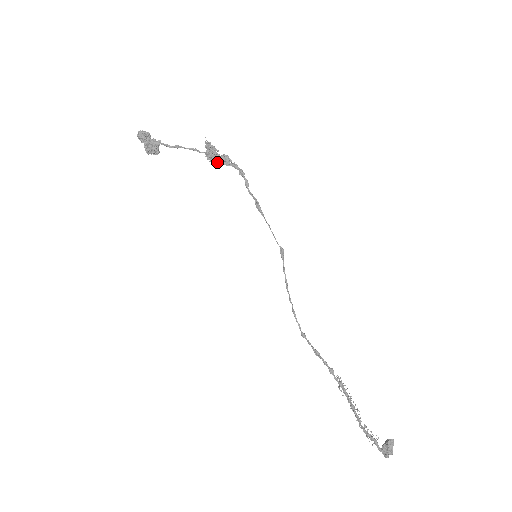
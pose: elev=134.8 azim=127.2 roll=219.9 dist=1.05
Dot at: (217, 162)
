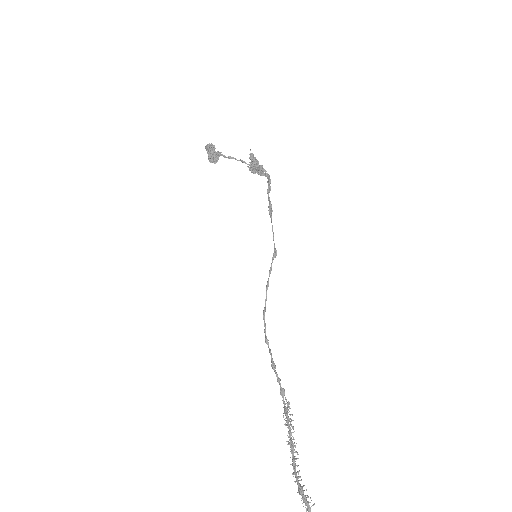
Dot at: (255, 172)
